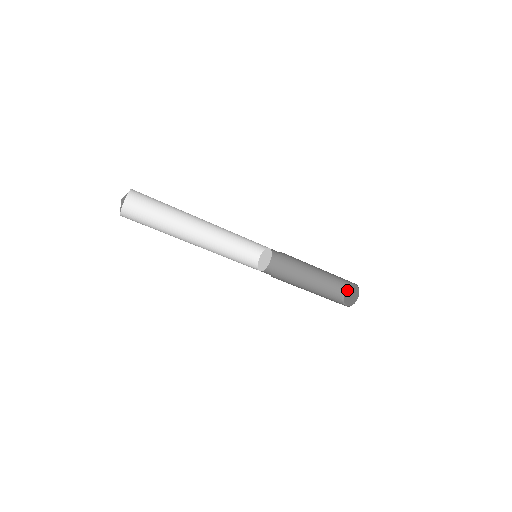
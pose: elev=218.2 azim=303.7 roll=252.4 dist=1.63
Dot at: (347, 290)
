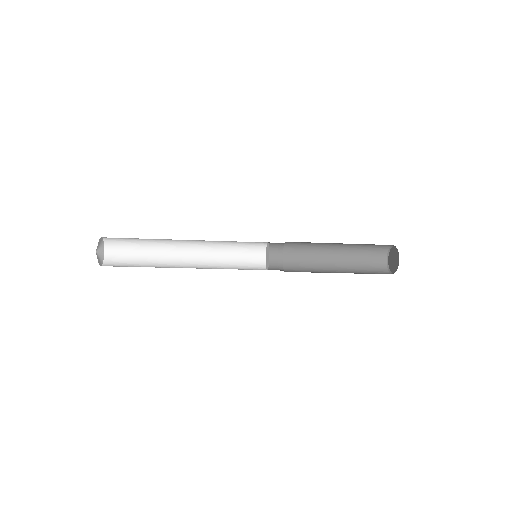
Dot at: (392, 249)
